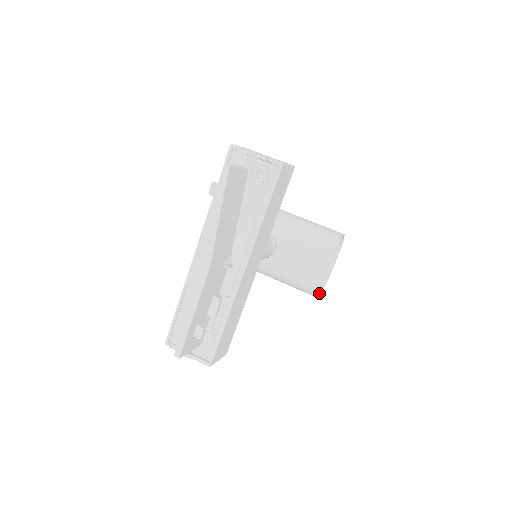
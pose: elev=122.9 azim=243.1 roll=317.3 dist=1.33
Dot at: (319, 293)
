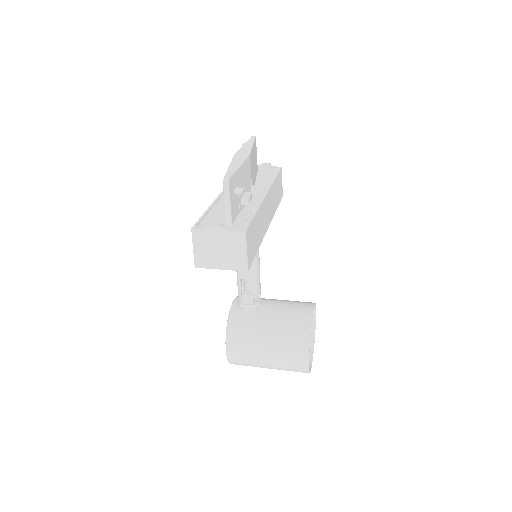
Dot at: (307, 363)
